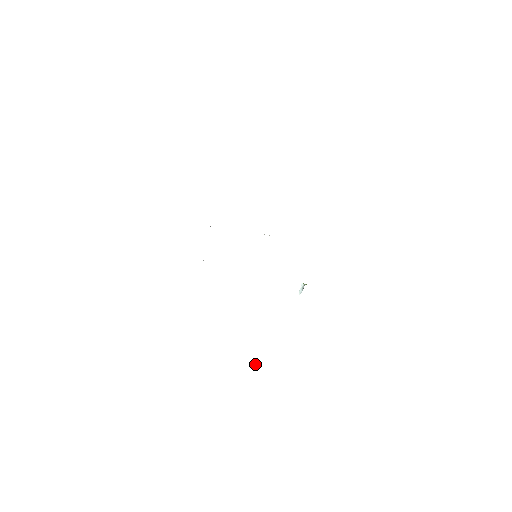
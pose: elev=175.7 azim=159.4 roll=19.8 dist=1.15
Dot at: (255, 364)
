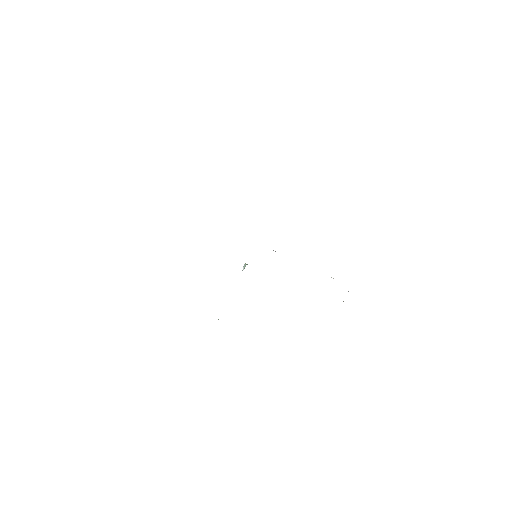
Dot at: (218, 319)
